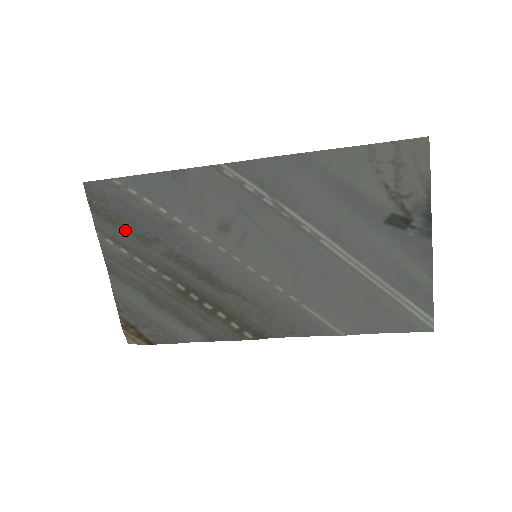
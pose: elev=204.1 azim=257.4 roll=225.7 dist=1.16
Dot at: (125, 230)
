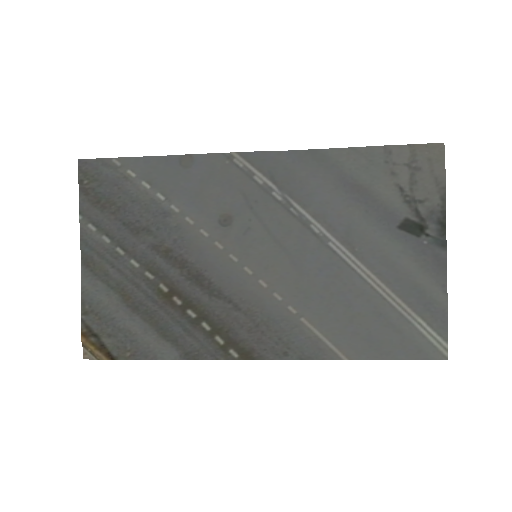
Dot at: (113, 216)
